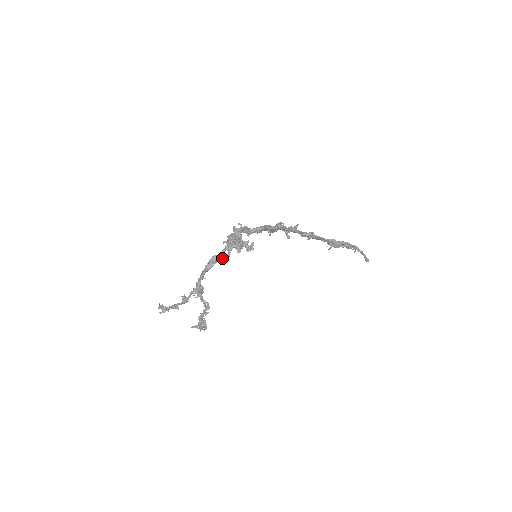
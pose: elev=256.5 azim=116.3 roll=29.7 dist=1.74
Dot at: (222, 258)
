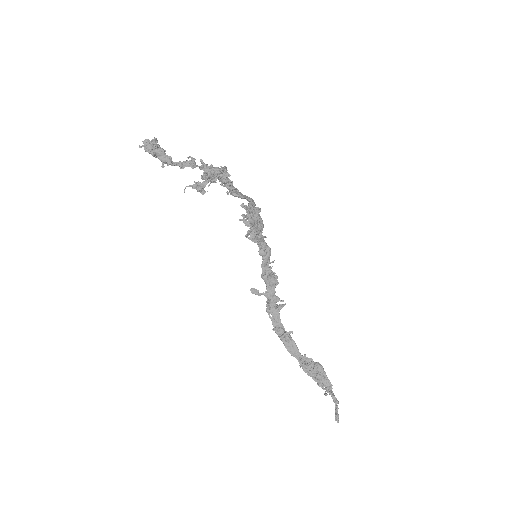
Dot at: (245, 197)
